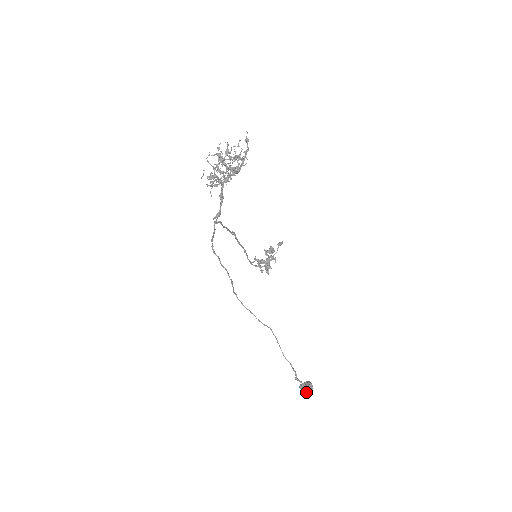
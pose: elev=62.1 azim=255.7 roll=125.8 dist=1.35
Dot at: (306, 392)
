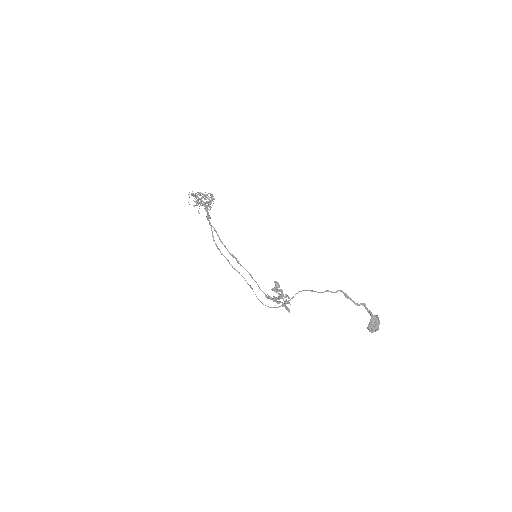
Dot at: (371, 316)
